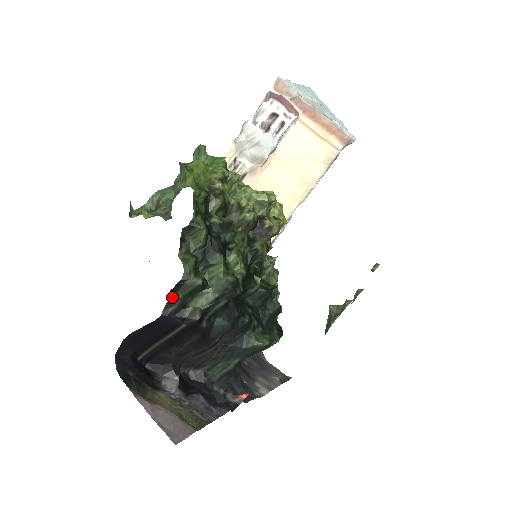
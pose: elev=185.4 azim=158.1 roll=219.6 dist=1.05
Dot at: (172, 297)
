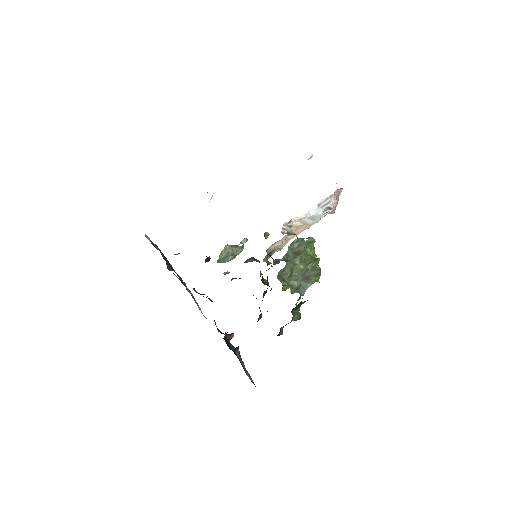
Dot at: occluded
